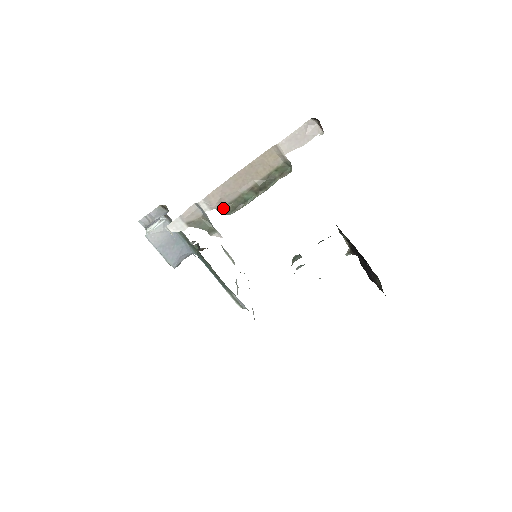
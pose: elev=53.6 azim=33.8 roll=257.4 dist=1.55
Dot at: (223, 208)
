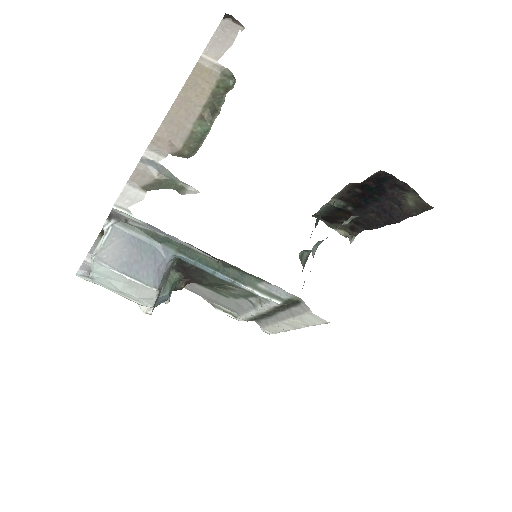
Dot at: (179, 152)
